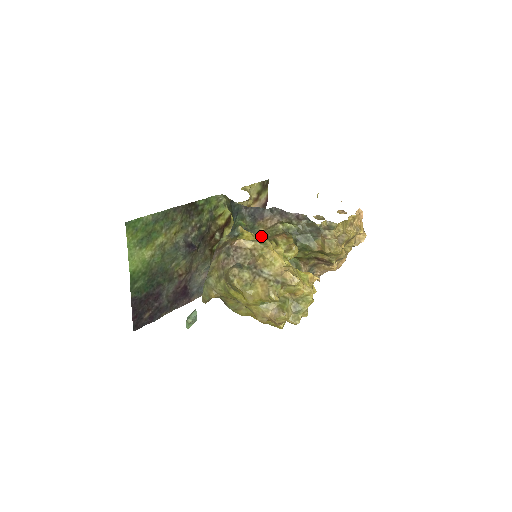
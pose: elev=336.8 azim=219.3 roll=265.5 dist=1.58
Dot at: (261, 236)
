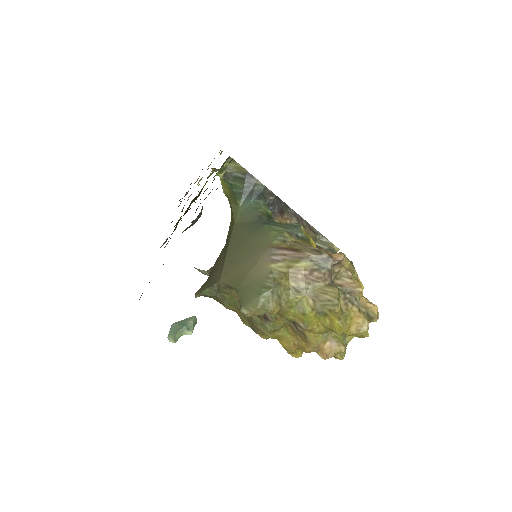
Dot at: occluded
